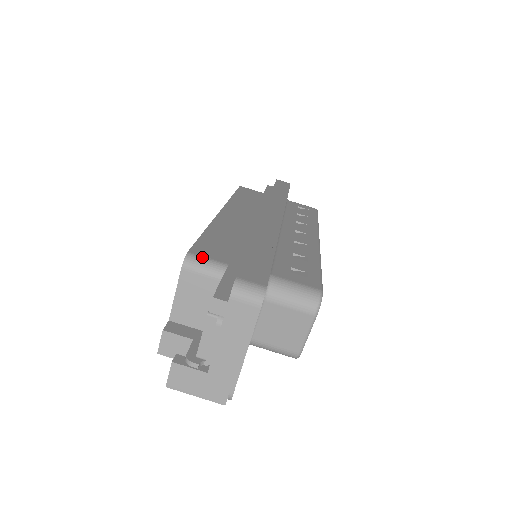
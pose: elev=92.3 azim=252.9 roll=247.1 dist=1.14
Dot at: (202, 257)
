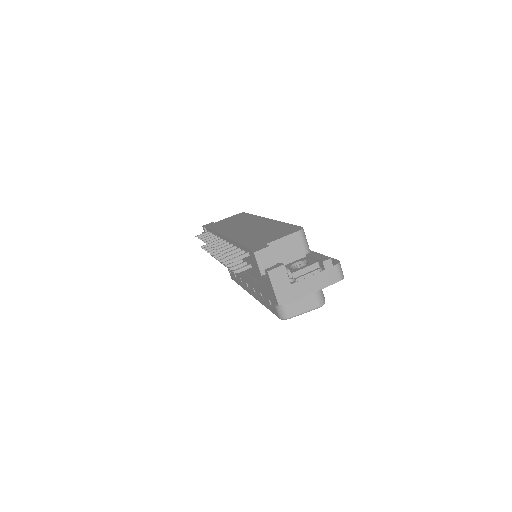
Dot at: occluded
